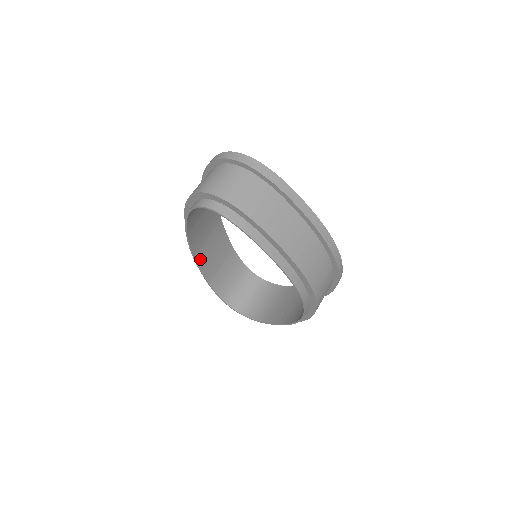
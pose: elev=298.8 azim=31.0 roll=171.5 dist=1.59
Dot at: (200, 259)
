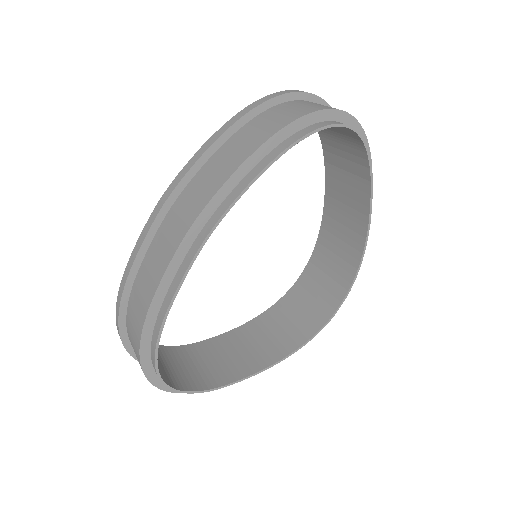
Dot at: (190, 257)
